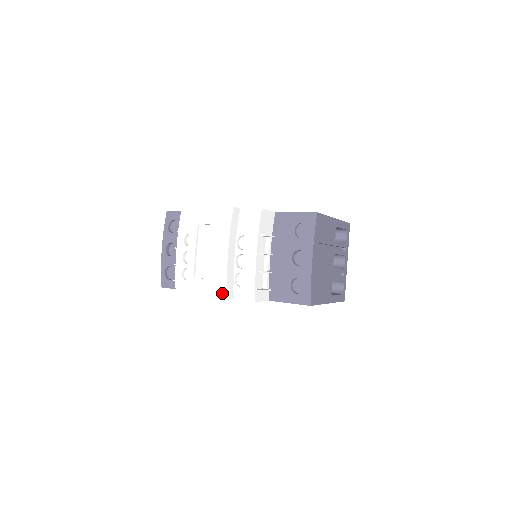
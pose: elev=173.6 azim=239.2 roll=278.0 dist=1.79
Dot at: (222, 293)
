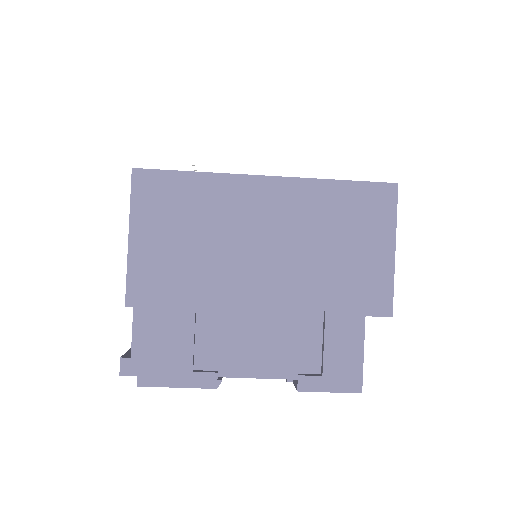
Dot at: occluded
